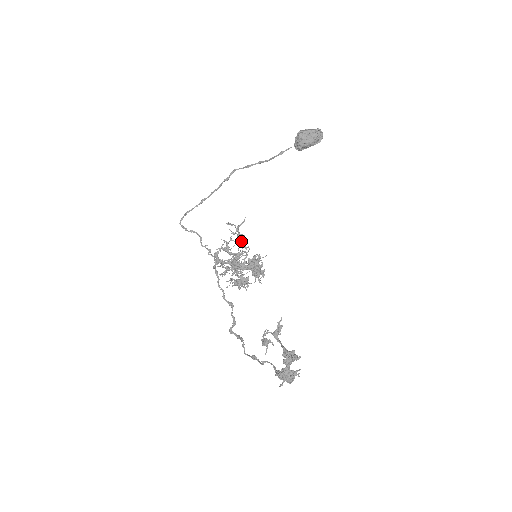
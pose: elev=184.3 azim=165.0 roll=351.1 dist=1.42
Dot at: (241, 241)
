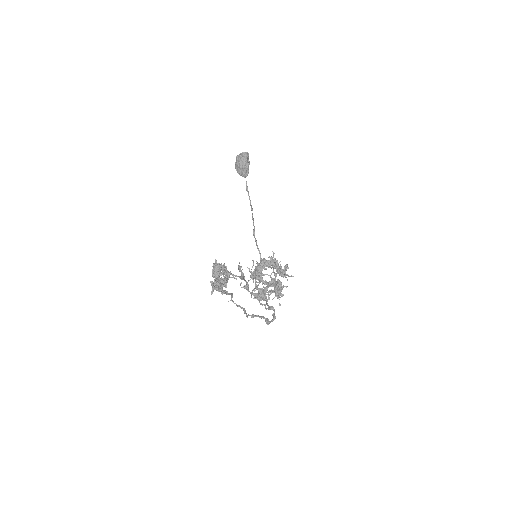
Dot at: (271, 265)
